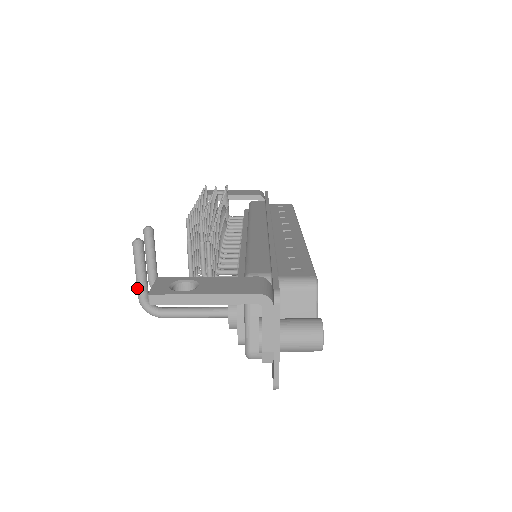
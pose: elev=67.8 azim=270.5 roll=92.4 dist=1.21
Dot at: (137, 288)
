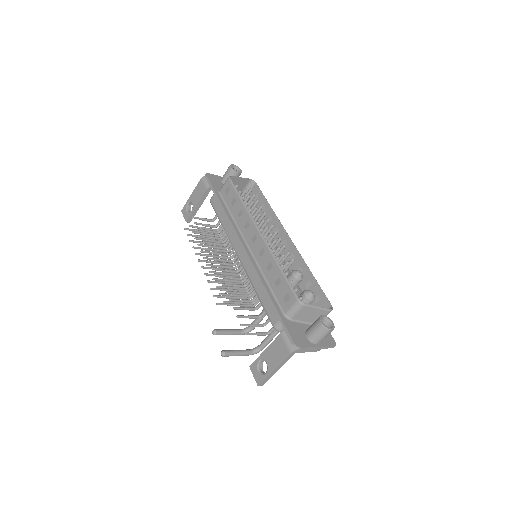
Dot at: occluded
